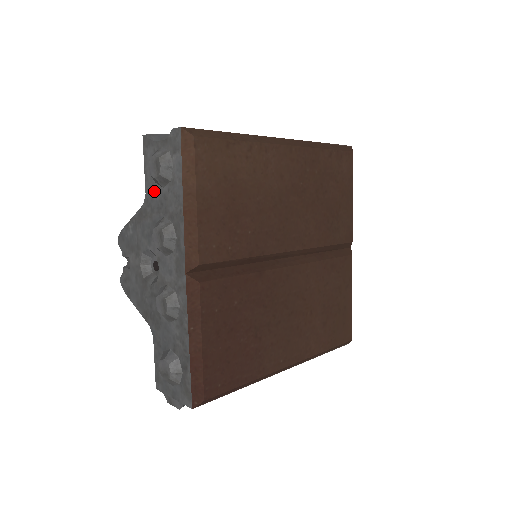
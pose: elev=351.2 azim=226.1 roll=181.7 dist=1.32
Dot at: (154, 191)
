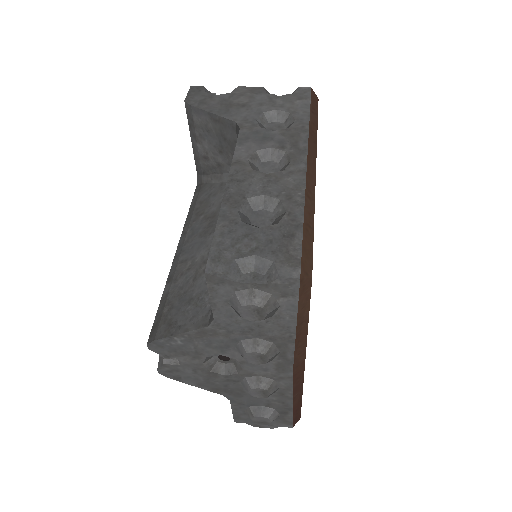
Dot at: (235, 320)
